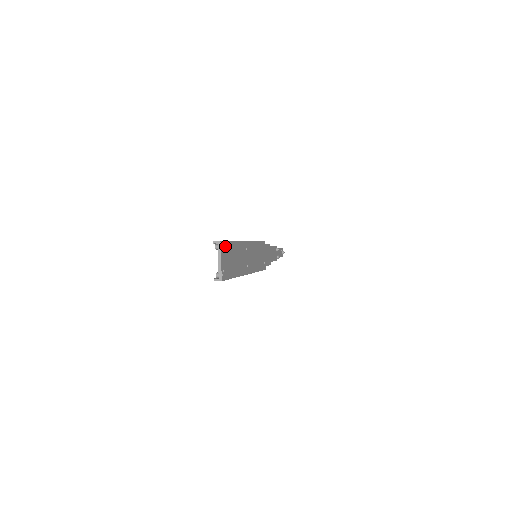
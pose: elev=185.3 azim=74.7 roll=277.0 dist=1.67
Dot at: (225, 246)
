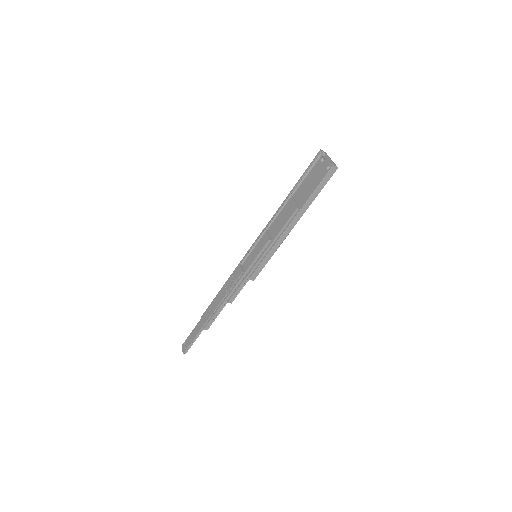
Dot at: (319, 164)
